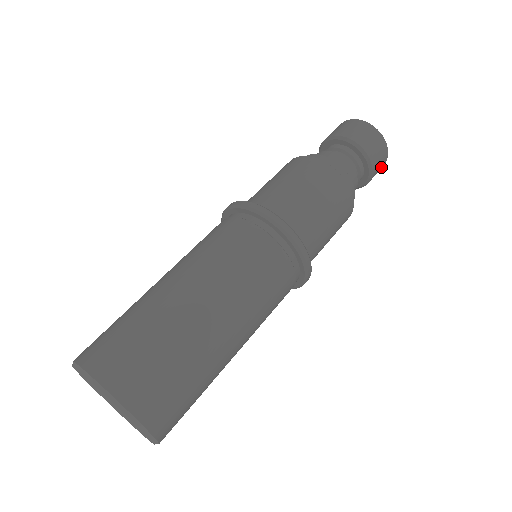
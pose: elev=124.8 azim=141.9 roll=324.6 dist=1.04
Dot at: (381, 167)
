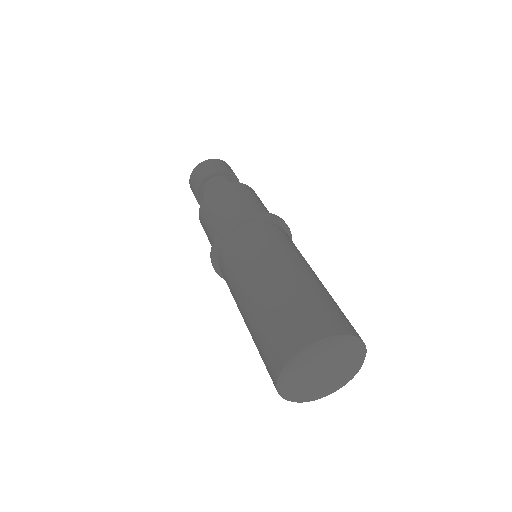
Dot at: occluded
